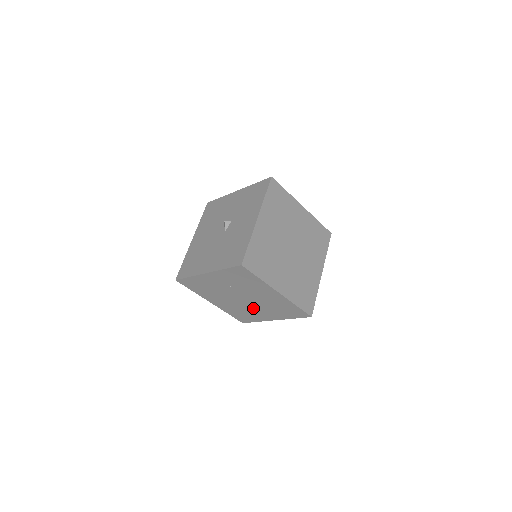
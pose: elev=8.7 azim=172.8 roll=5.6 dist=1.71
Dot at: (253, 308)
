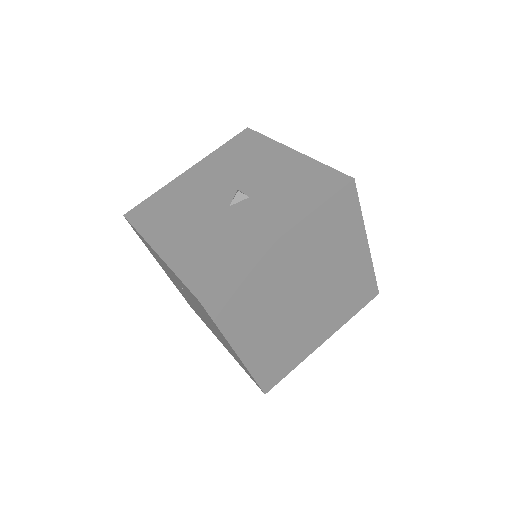
Dot at: occluded
